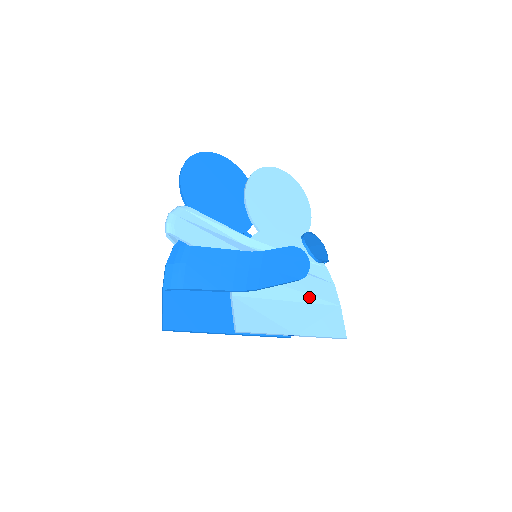
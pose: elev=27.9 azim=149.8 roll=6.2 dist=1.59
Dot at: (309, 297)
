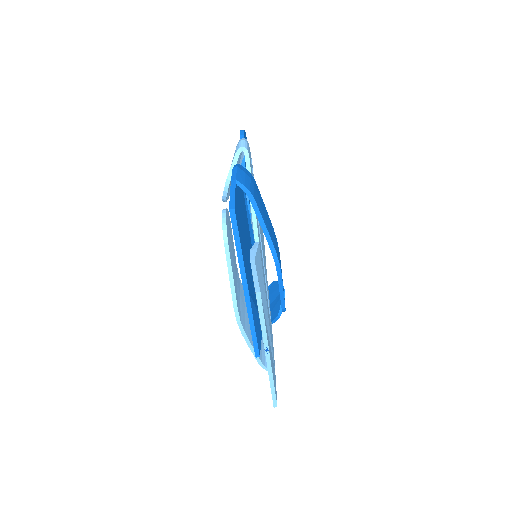
Dot at: (270, 336)
